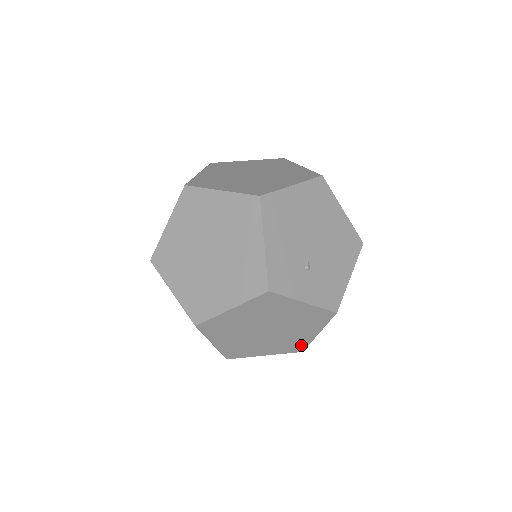
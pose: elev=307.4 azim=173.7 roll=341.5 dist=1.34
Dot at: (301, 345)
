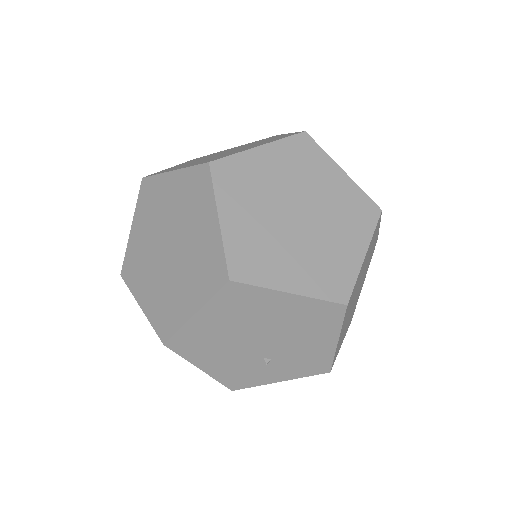
Dot at: occluded
